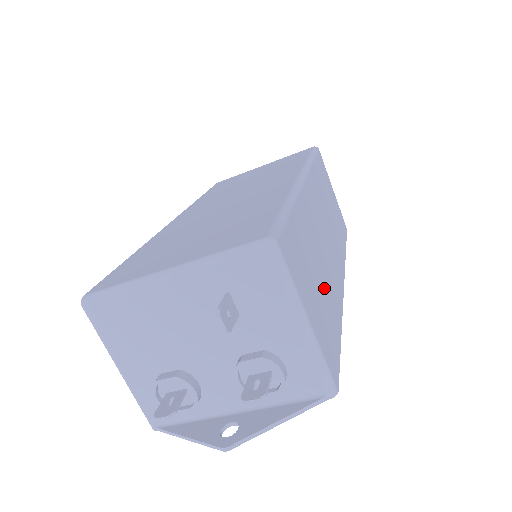
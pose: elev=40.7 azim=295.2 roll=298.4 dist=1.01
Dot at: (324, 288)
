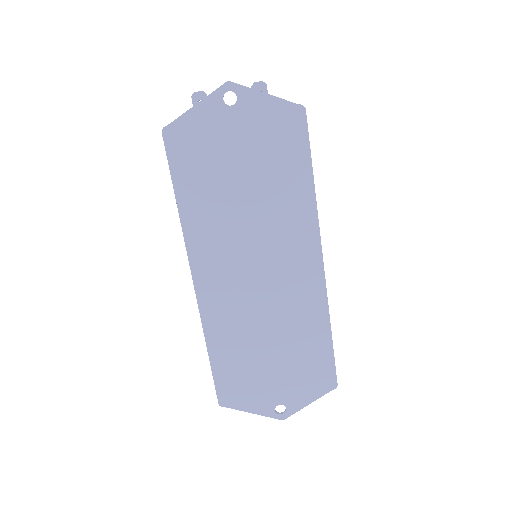
Dot at: occluded
